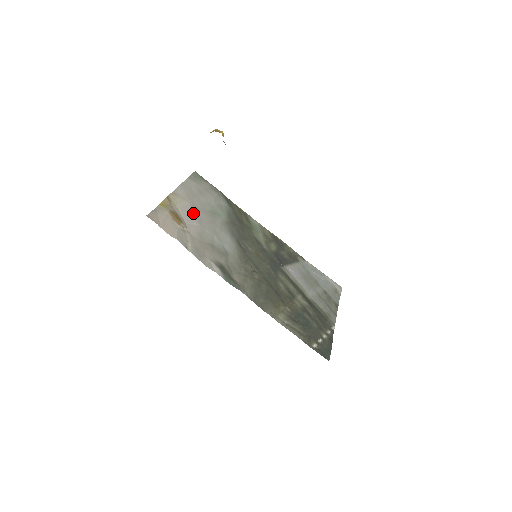
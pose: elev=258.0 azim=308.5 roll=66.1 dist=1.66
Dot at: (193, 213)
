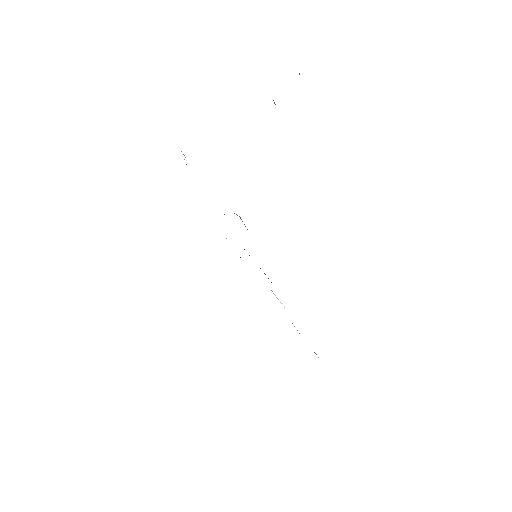
Dot at: occluded
